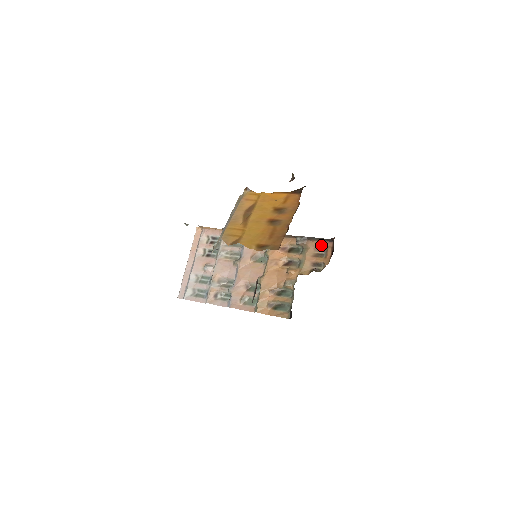
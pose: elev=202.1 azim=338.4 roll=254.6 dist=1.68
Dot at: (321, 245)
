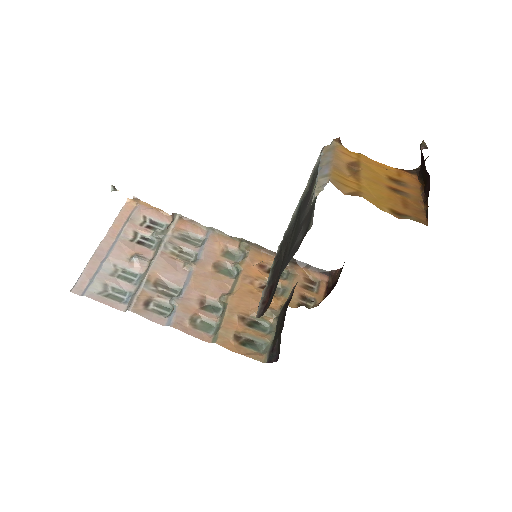
Dot at: (313, 276)
